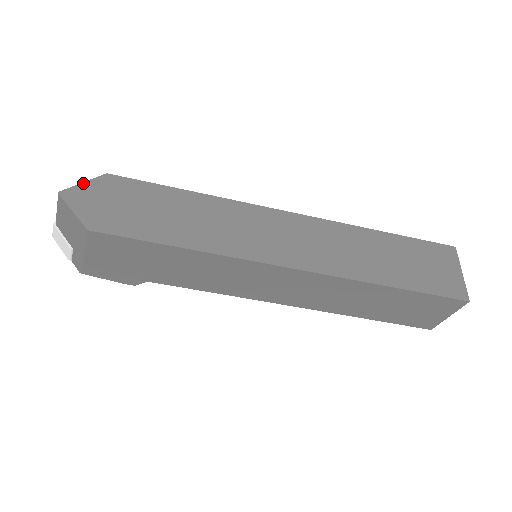
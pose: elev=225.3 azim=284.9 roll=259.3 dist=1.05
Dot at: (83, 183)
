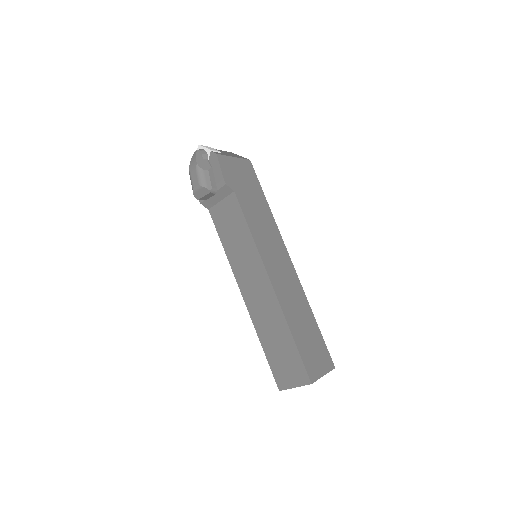
Dot at: occluded
